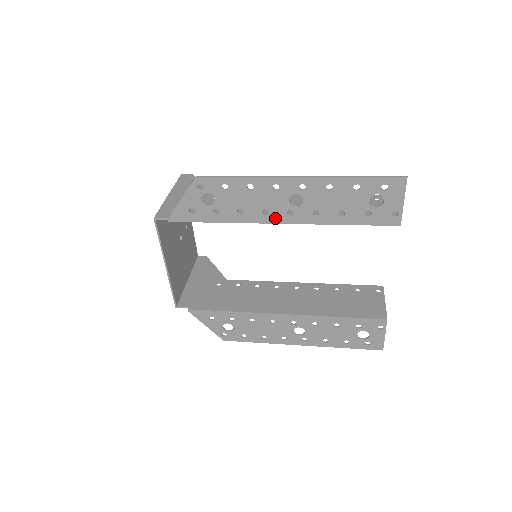
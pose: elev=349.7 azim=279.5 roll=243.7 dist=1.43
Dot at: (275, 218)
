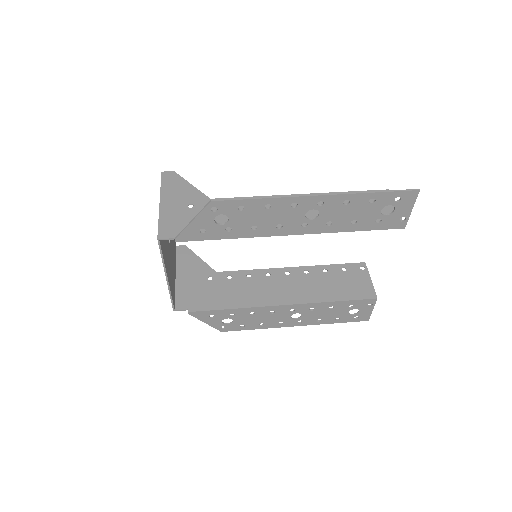
Dot at: (289, 231)
